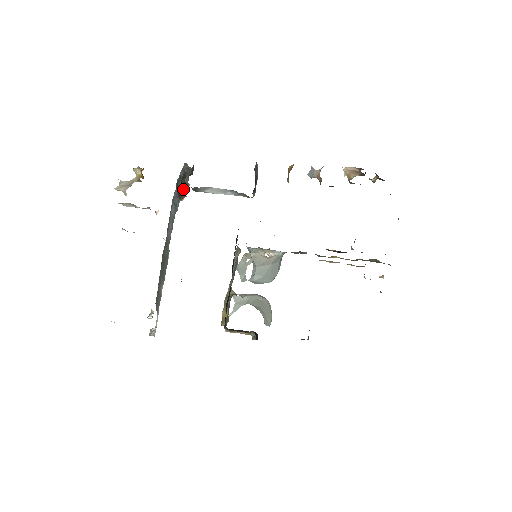
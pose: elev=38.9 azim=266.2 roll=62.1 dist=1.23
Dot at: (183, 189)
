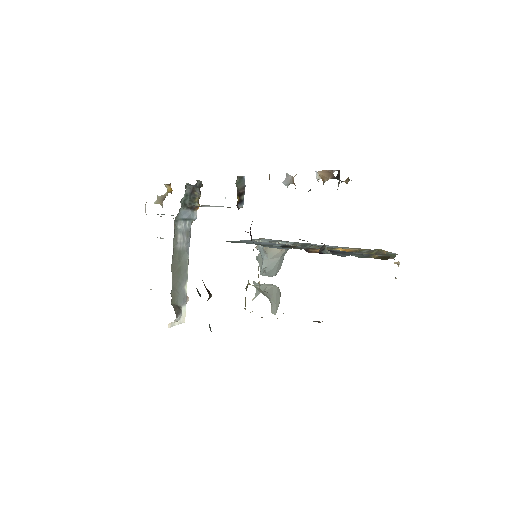
Dot at: (194, 202)
